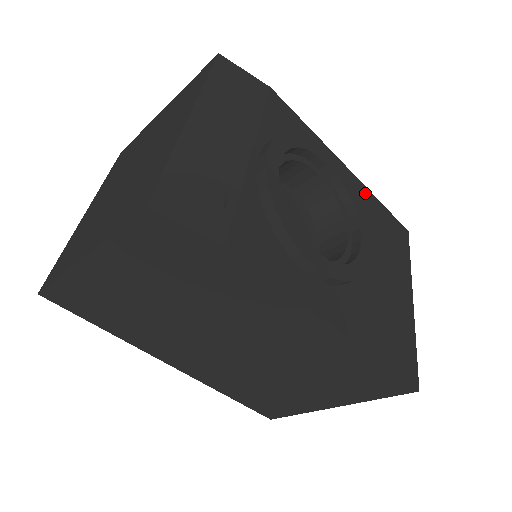
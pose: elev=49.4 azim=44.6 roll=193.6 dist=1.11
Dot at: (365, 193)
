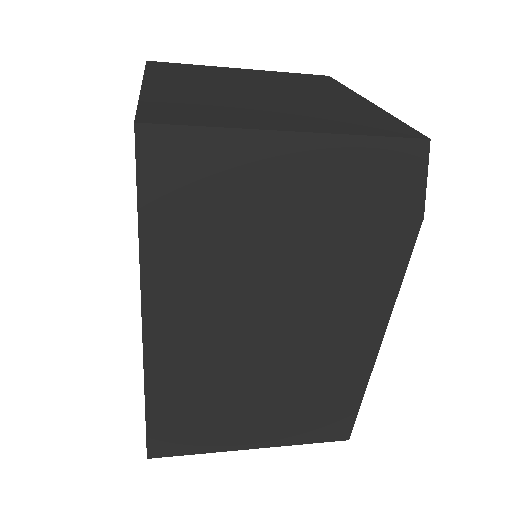
Dot at: occluded
